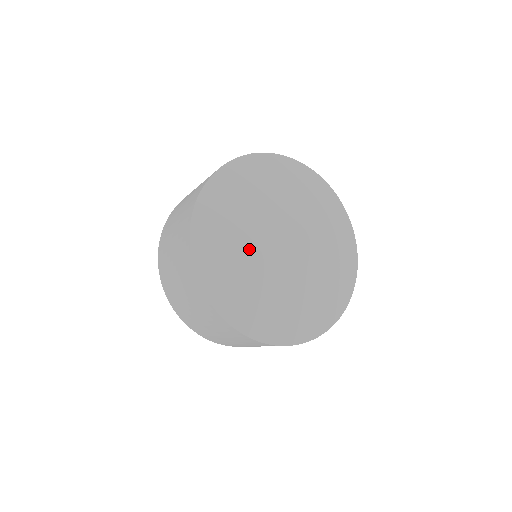
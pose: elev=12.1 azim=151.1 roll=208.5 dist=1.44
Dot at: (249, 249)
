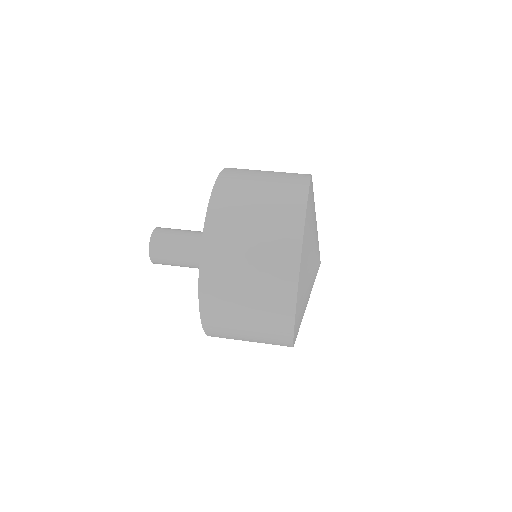
Dot at: occluded
